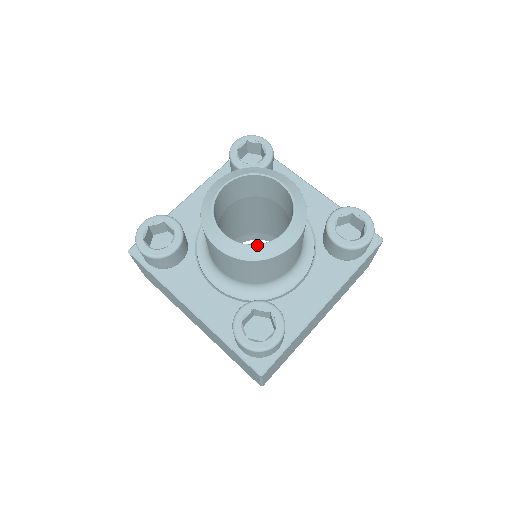
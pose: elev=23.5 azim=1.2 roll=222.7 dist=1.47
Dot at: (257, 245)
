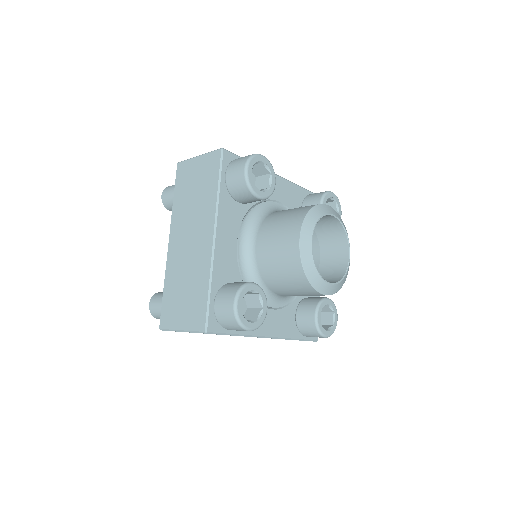
Dot at: occluded
